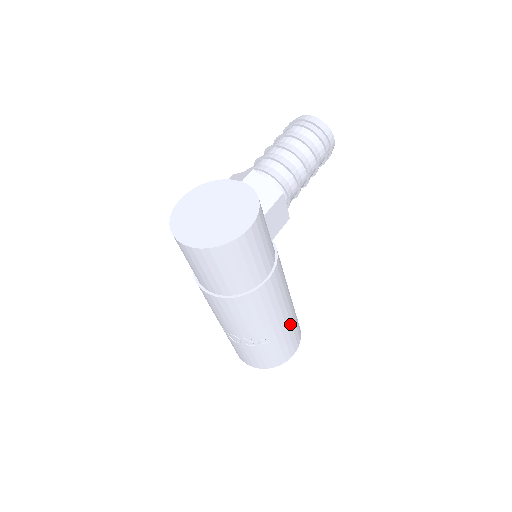
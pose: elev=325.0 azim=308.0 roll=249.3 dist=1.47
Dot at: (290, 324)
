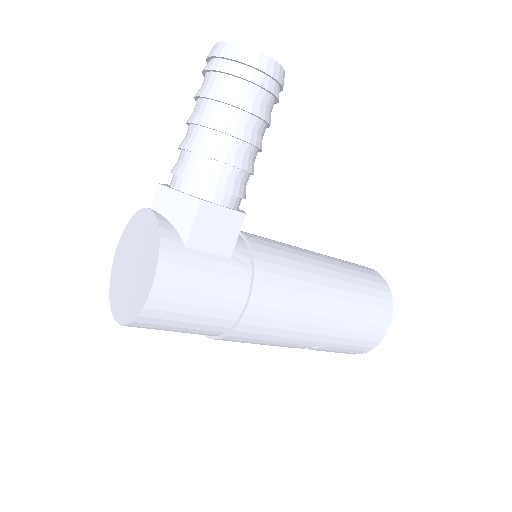
Dot at: (348, 312)
